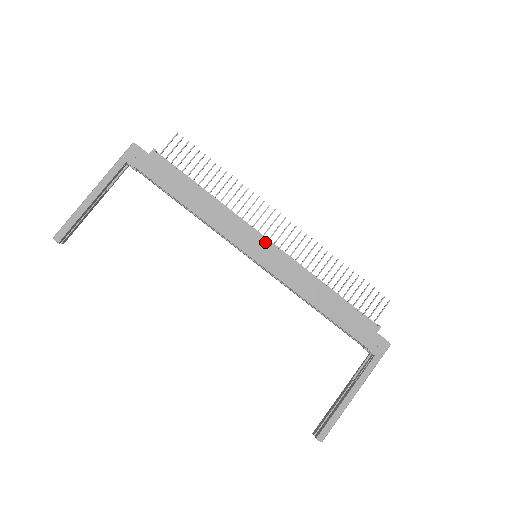
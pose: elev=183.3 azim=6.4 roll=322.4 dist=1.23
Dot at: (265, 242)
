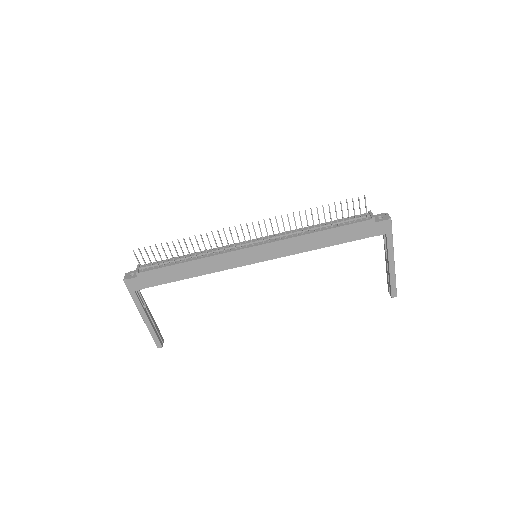
Dot at: (252, 249)
